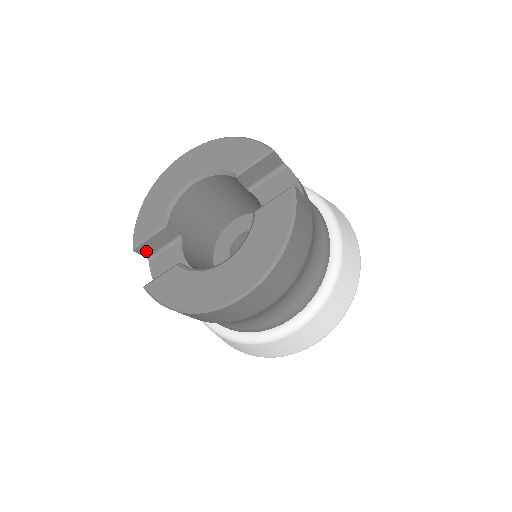
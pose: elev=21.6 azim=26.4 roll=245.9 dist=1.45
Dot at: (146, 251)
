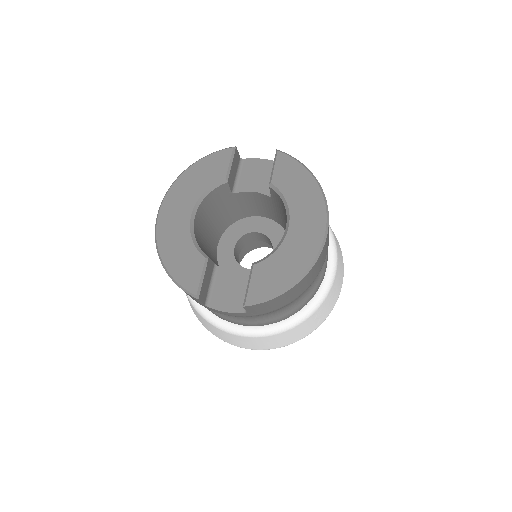
Dot at: (203, 296)
